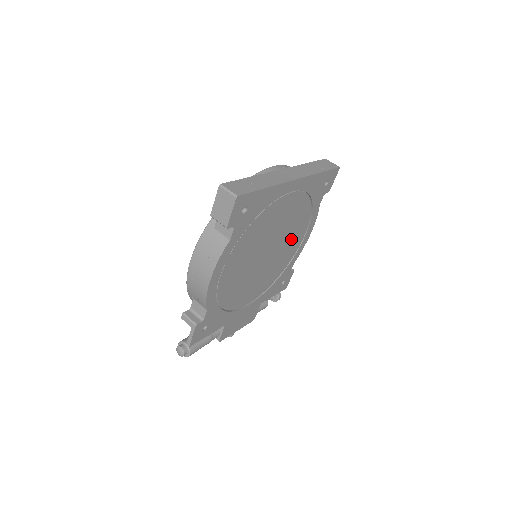
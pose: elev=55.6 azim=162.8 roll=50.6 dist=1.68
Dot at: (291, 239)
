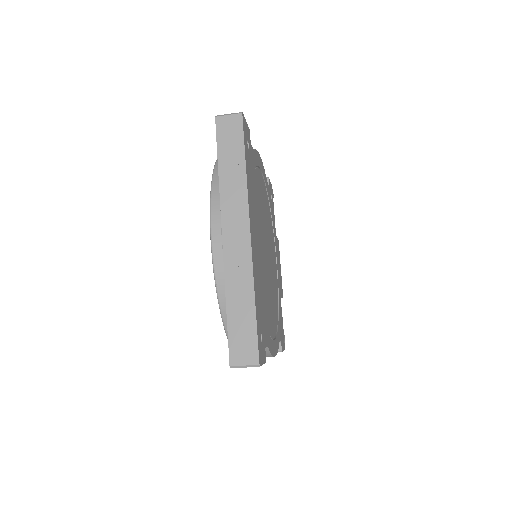
Dot at: (262, 204)
